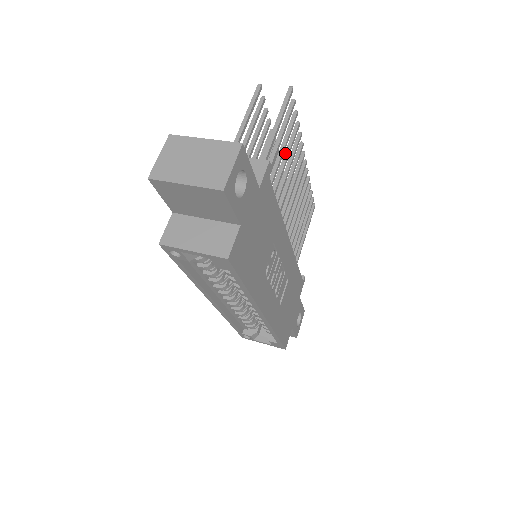
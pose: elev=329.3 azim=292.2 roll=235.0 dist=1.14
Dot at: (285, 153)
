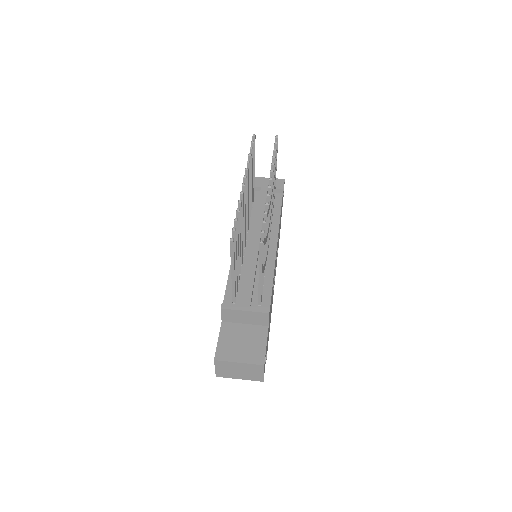
Dot at: occluded
